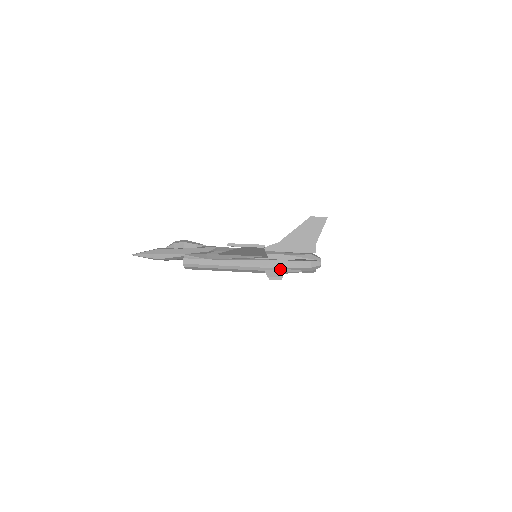
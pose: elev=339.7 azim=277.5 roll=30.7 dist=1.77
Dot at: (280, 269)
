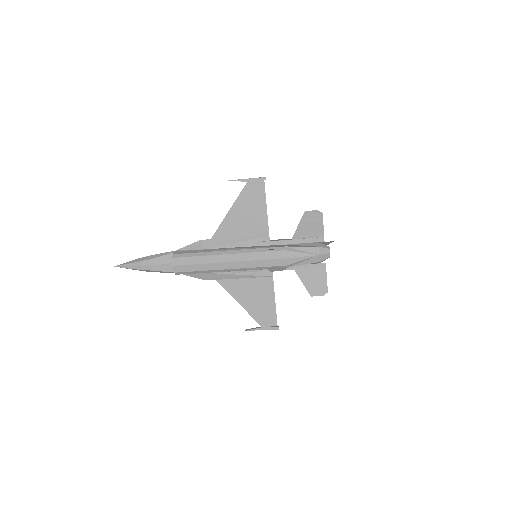
Dot at: (283, 248)
